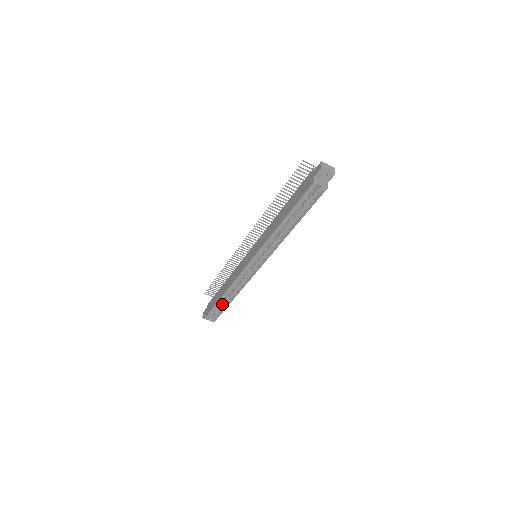
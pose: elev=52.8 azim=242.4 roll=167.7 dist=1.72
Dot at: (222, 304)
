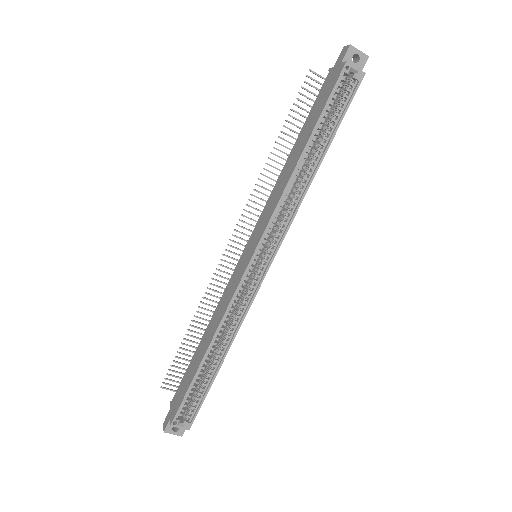
Dot at: (203, 380)
